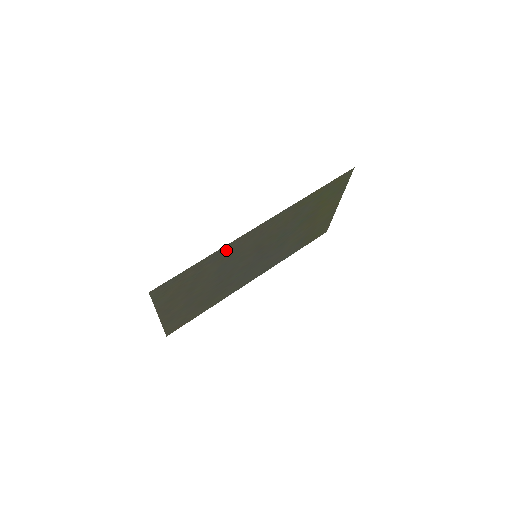
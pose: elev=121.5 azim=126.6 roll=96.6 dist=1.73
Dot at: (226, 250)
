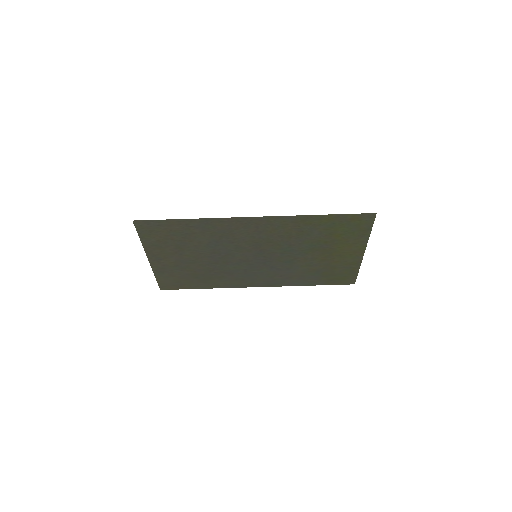
Dot at: (215, 224)
